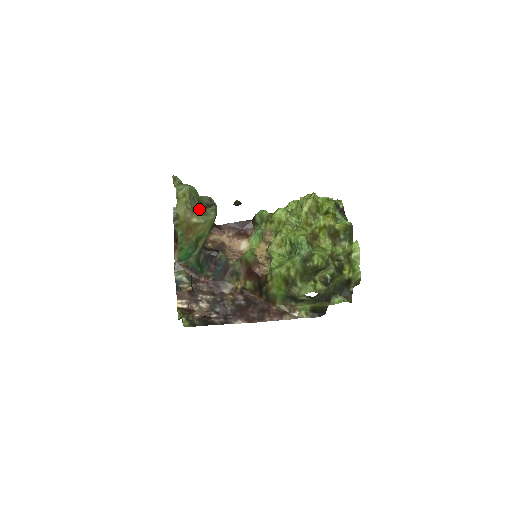
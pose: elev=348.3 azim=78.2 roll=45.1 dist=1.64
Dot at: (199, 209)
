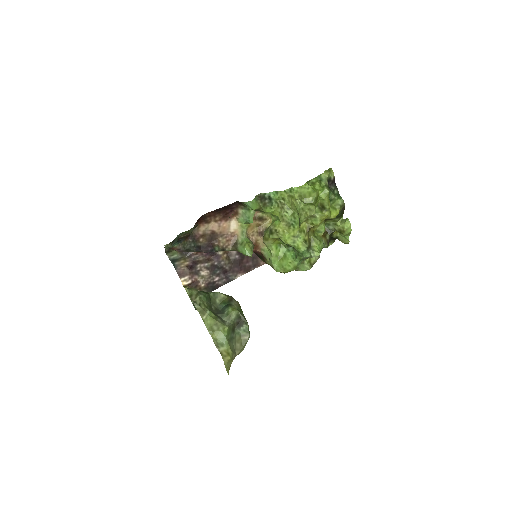
Dot at: (235, 338)
